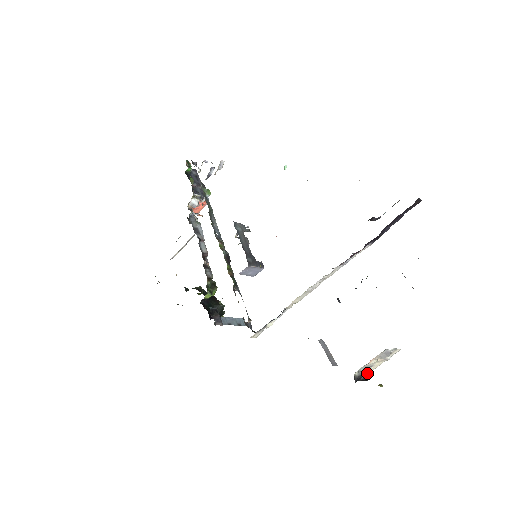
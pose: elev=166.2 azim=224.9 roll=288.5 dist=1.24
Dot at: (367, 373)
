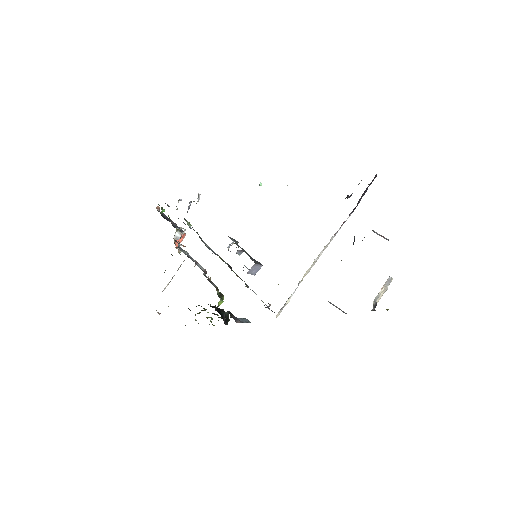
Dot at: occluded
